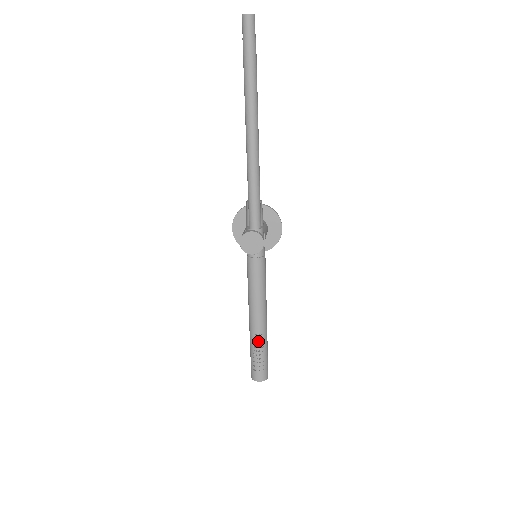
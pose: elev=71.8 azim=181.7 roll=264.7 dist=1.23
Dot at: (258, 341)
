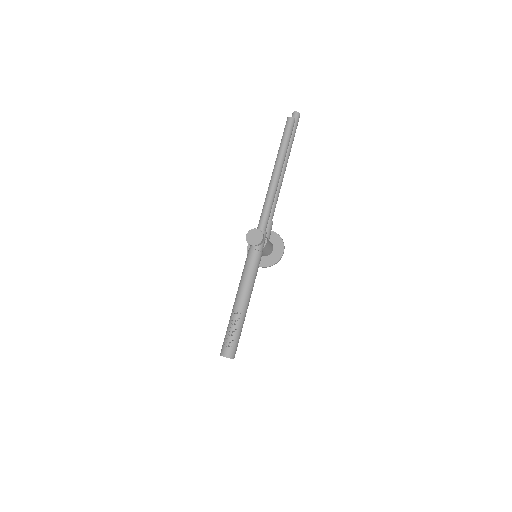
Dot at: (235, 318)
